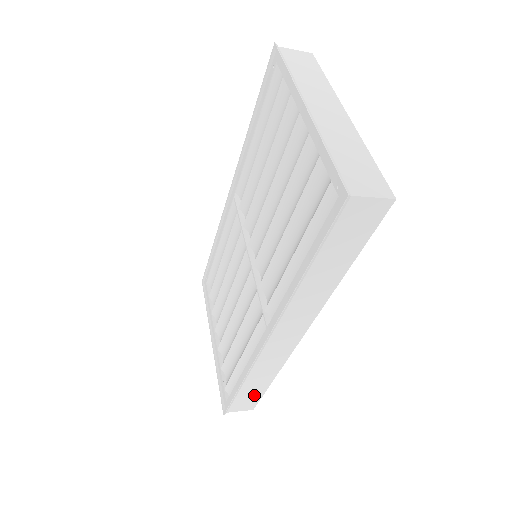
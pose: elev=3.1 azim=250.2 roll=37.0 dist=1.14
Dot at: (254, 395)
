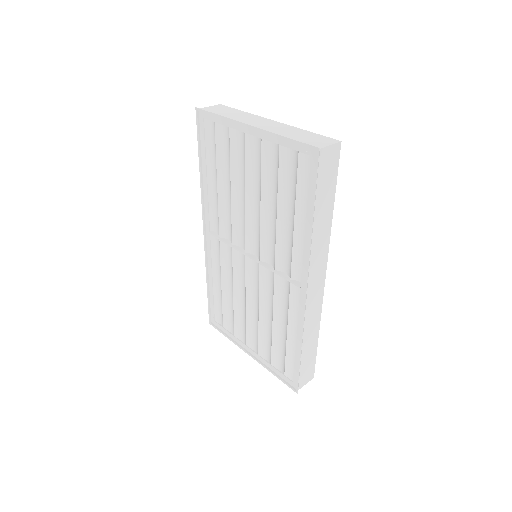
Dot at: (311, 360)
